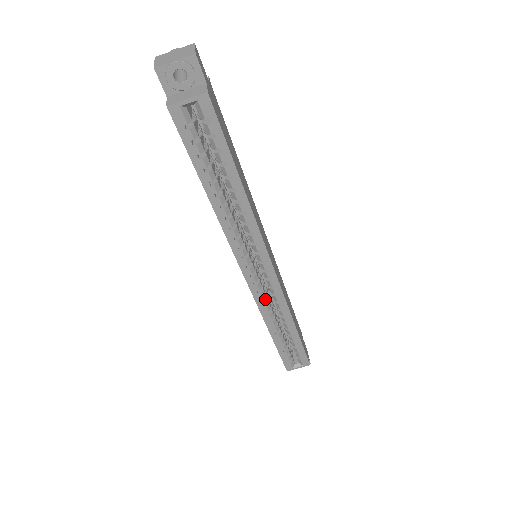
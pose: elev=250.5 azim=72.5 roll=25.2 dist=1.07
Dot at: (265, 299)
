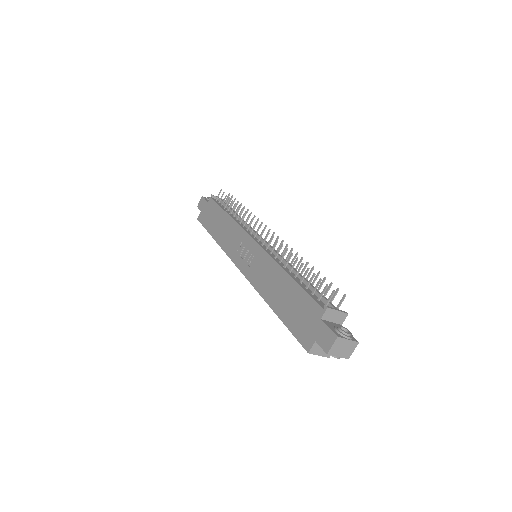
Dot at: occluded
